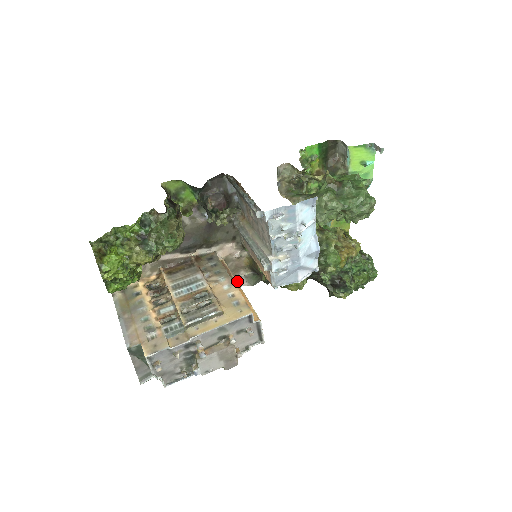
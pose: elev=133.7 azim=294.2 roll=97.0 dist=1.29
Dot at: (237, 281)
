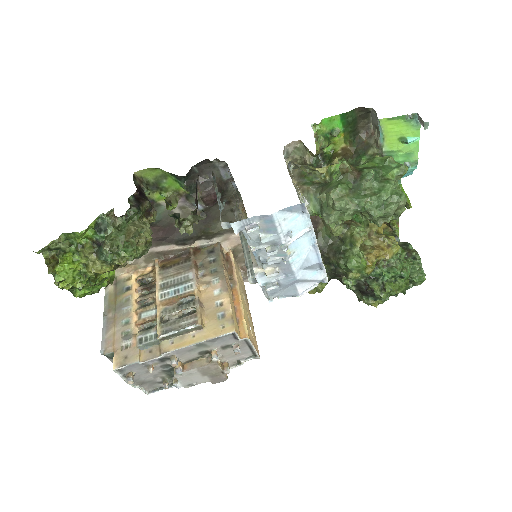
Dot at: occluded
